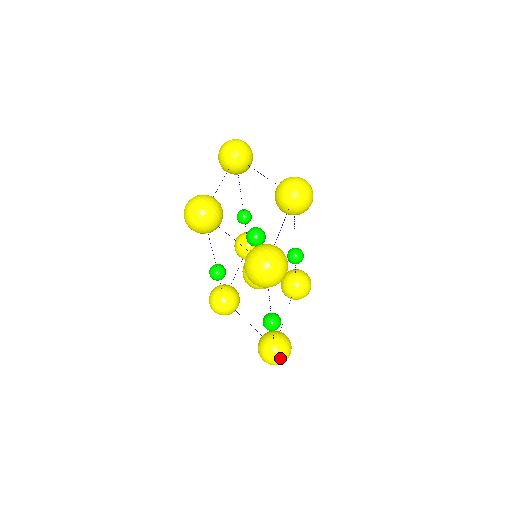
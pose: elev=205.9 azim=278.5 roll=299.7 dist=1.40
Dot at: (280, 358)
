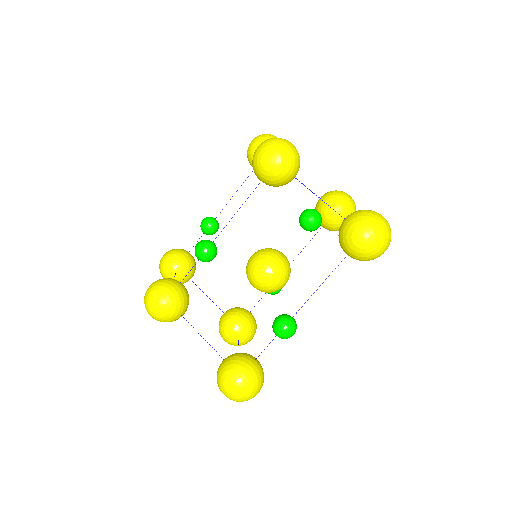
Dot at: (257, 387)
